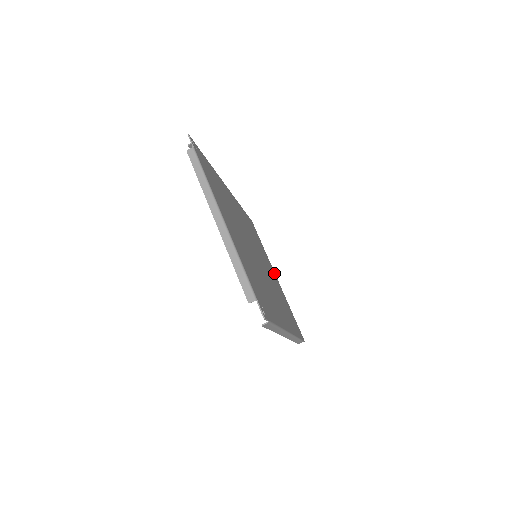
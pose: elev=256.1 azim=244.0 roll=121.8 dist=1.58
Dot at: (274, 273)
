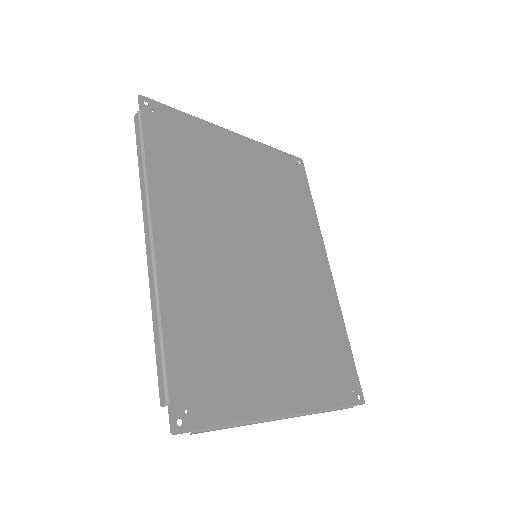
Dot at: (228, 137)
